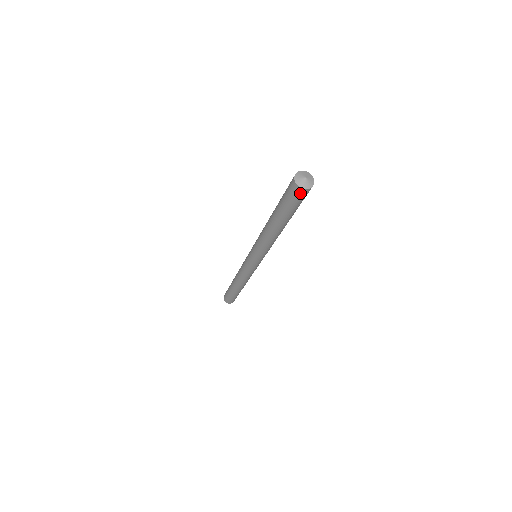
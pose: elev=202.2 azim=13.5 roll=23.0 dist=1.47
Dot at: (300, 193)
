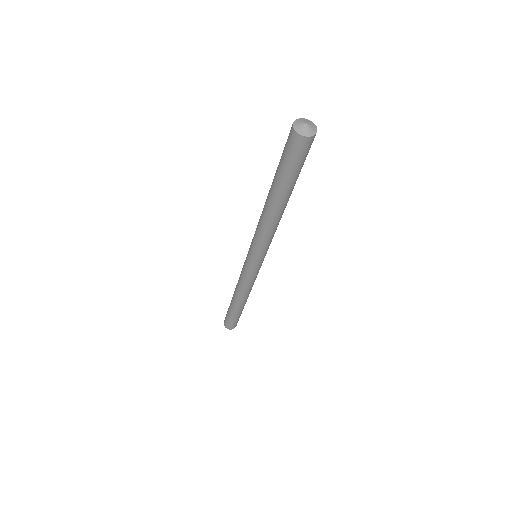
Dot at: (311, 143)
